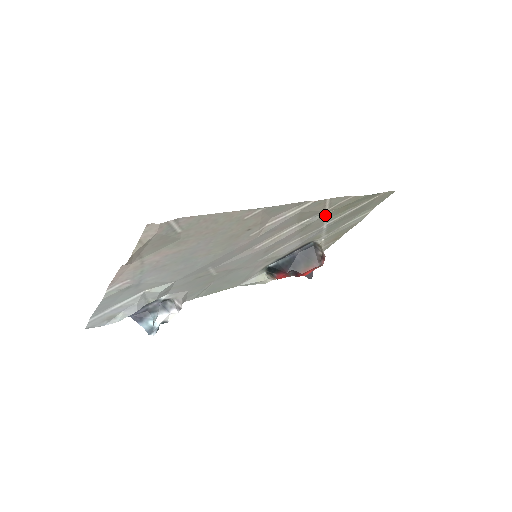
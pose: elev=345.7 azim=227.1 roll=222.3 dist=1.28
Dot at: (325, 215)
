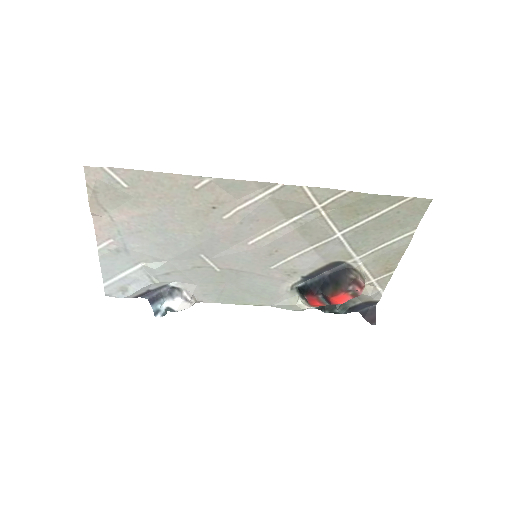
Dot at: (323, 215)
